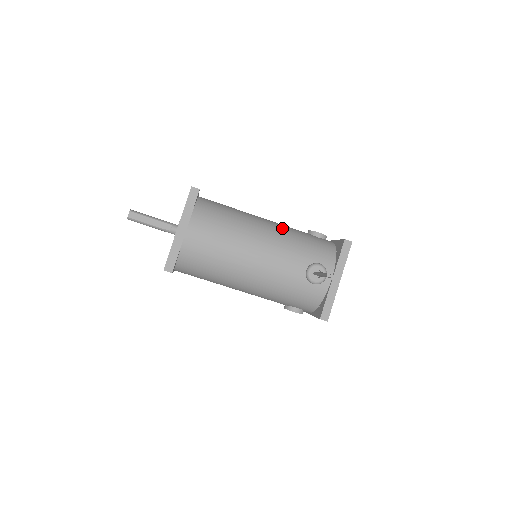
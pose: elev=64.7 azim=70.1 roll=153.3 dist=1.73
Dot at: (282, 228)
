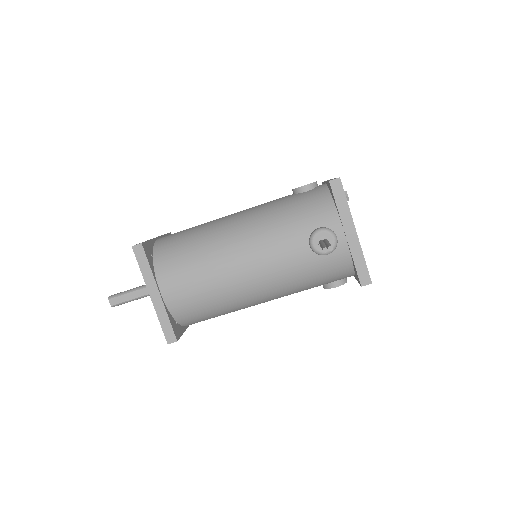
Dot at: (257, 214)
